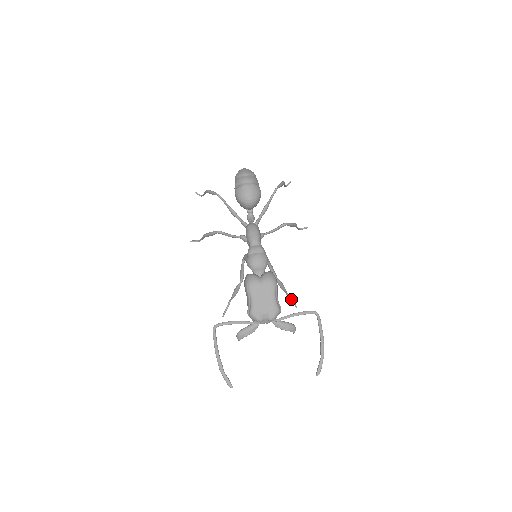
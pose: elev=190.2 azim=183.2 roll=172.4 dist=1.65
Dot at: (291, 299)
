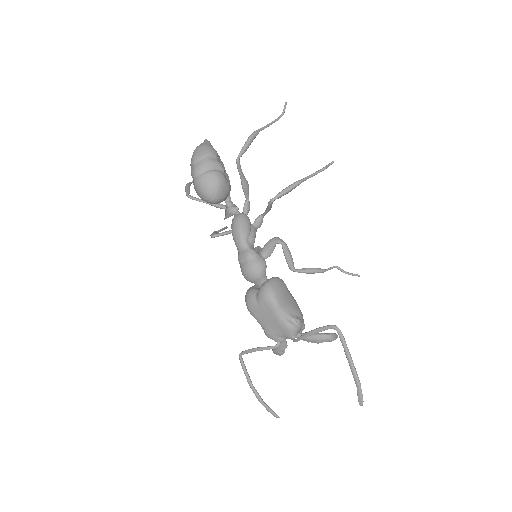
Dot at: (343, 272)
